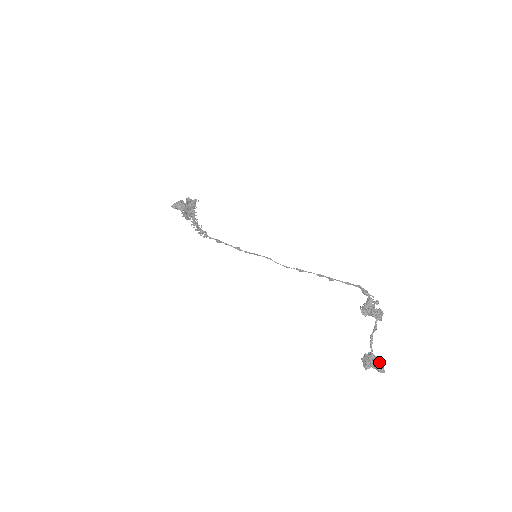
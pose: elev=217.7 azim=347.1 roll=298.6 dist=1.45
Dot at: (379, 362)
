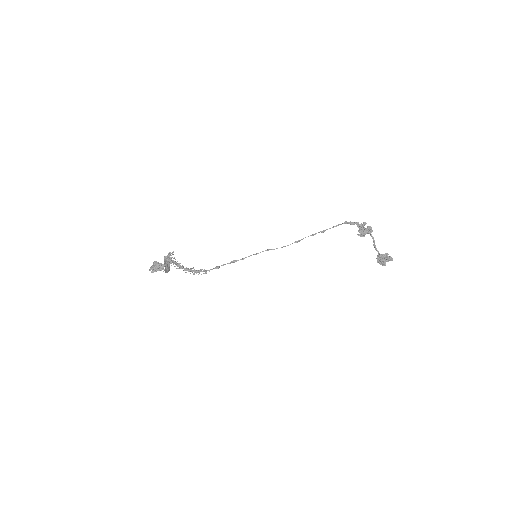
Dot at: (387, 256)
